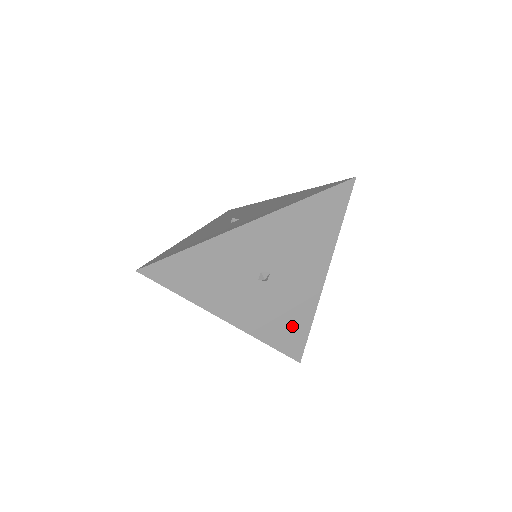
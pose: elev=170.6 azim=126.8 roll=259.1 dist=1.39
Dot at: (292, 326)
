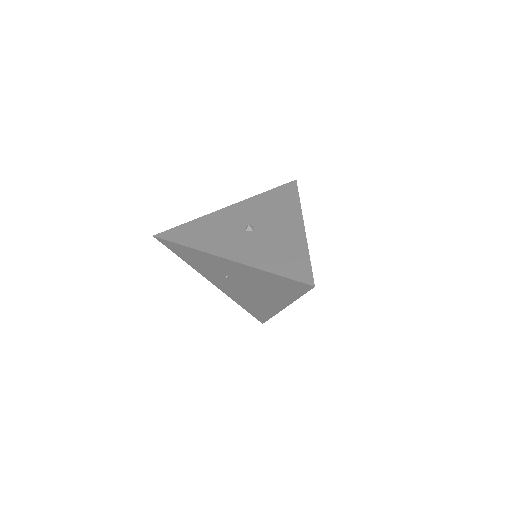
Dot at: (290, 257)
